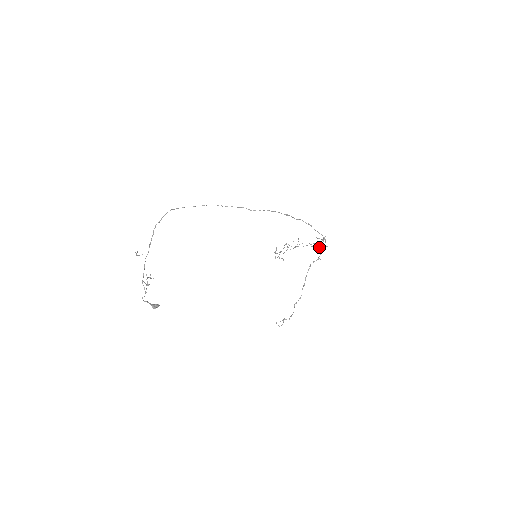
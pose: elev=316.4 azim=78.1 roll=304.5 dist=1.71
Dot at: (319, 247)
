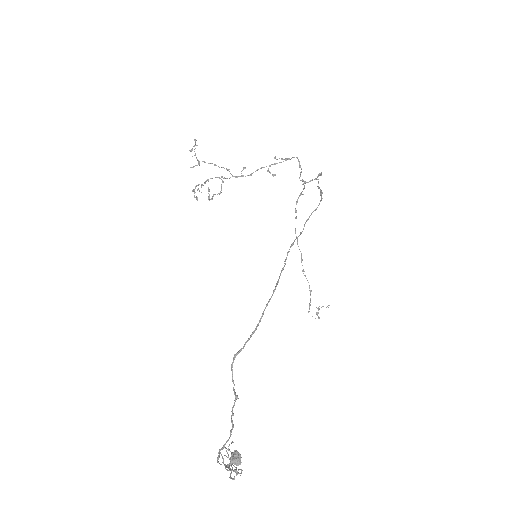
Dot at: occluded
